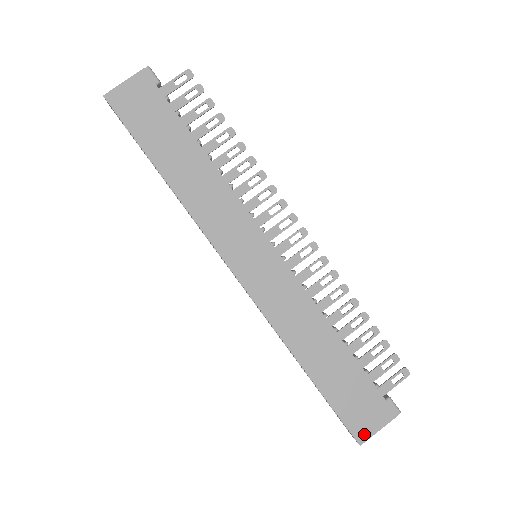
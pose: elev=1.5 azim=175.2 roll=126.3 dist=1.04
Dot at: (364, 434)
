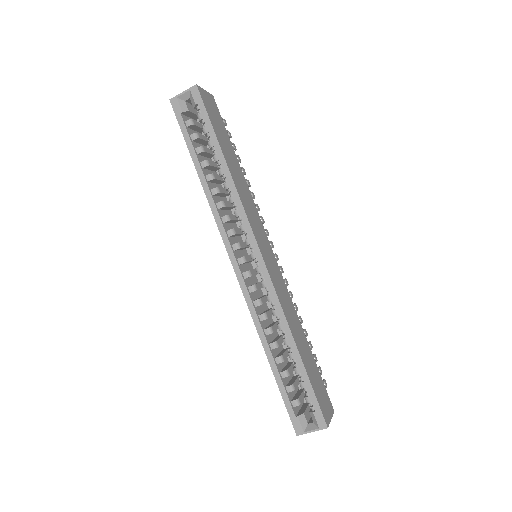
Dot at: (327, 419)
